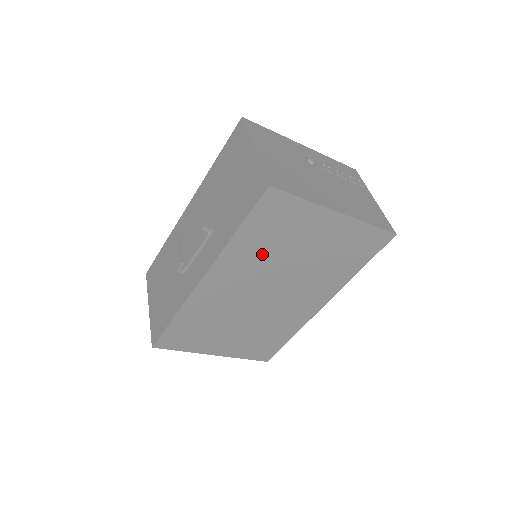
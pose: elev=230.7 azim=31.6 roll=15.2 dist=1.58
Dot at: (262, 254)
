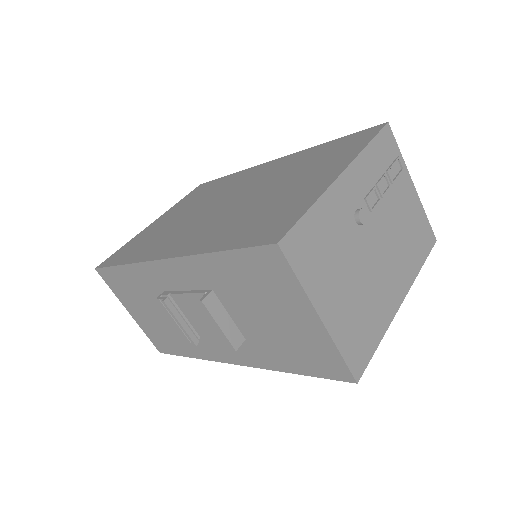
Dot at: occluded
